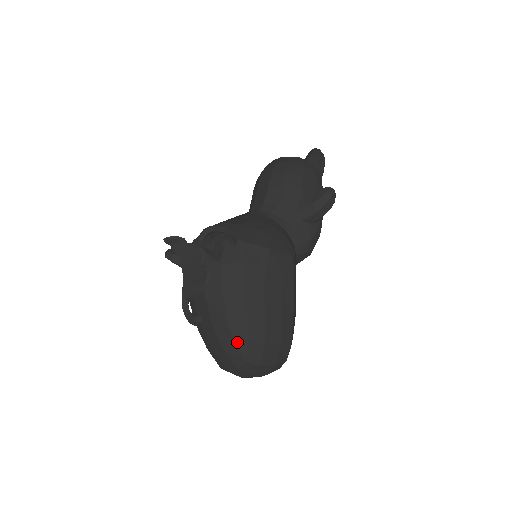
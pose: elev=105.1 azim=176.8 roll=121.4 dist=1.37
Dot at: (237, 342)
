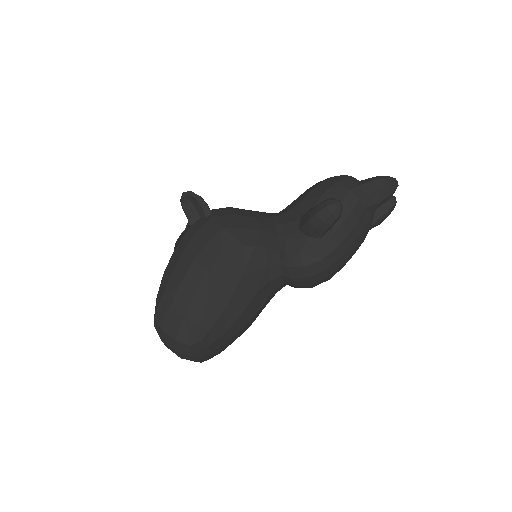
Dot at: (158, 296)
